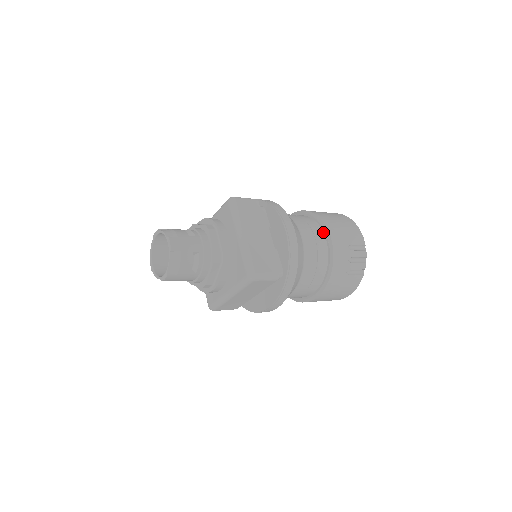
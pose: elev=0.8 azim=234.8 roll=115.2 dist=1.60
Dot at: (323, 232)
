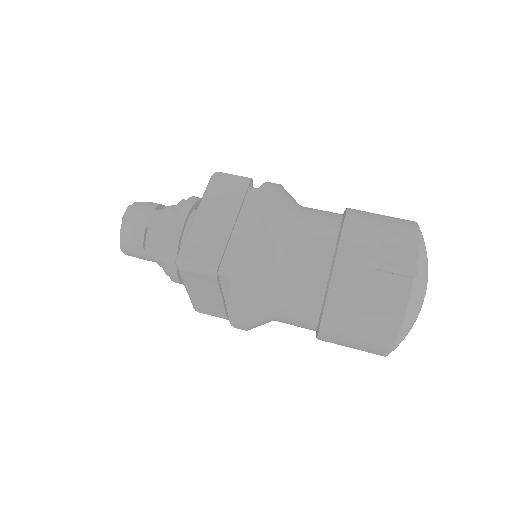
Dot at: (317, 324)
